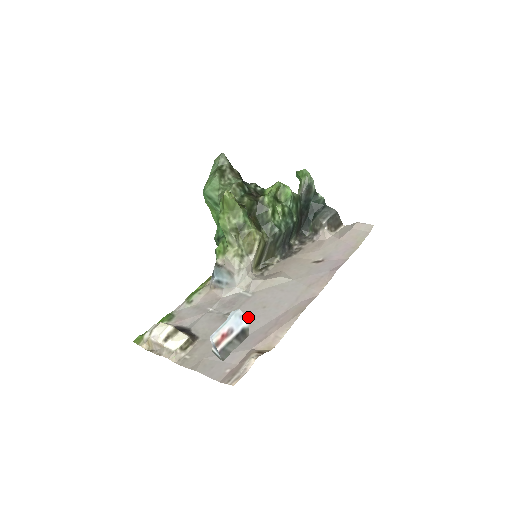
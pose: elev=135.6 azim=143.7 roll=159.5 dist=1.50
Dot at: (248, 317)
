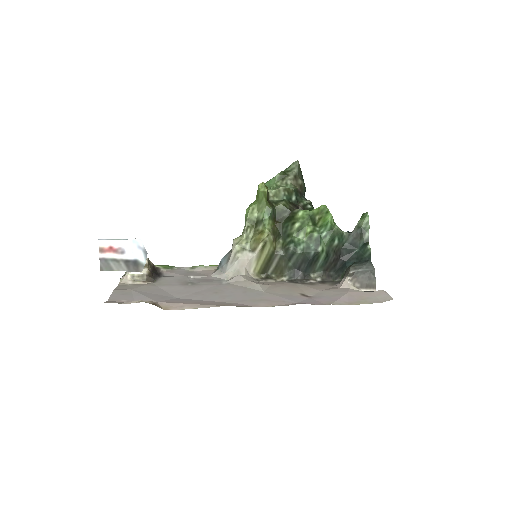
Dot at: (197, 291)
